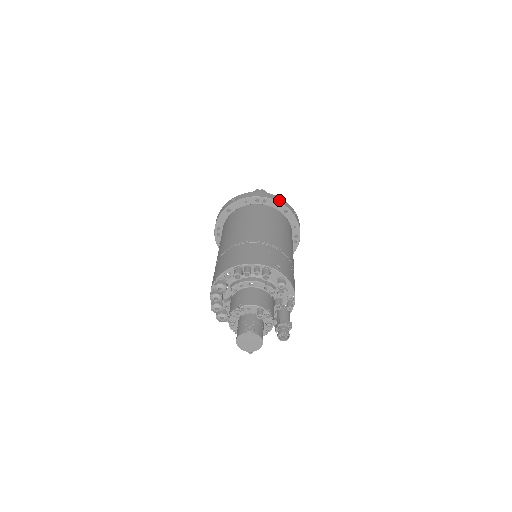
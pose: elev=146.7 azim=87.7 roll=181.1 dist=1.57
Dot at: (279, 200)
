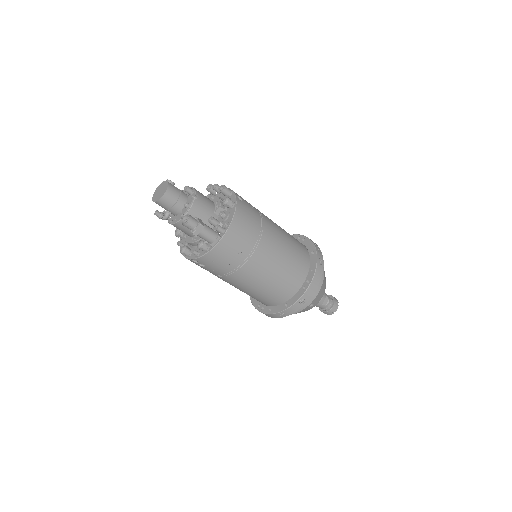
Dot at: (315, 245)
